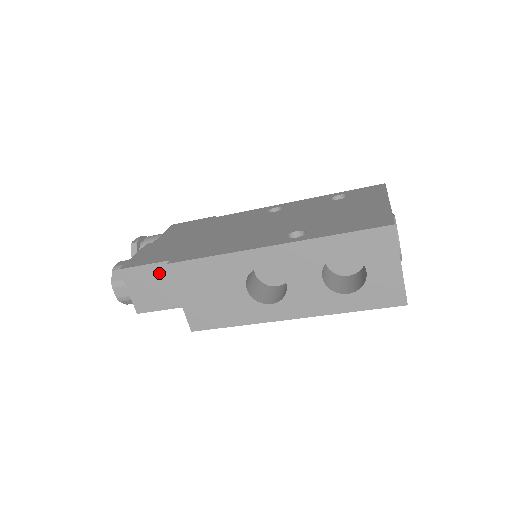
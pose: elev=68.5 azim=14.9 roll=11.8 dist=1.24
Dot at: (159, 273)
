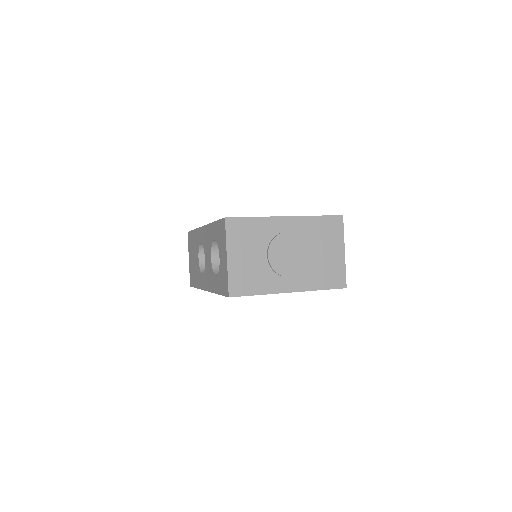
Dot at: occluded
